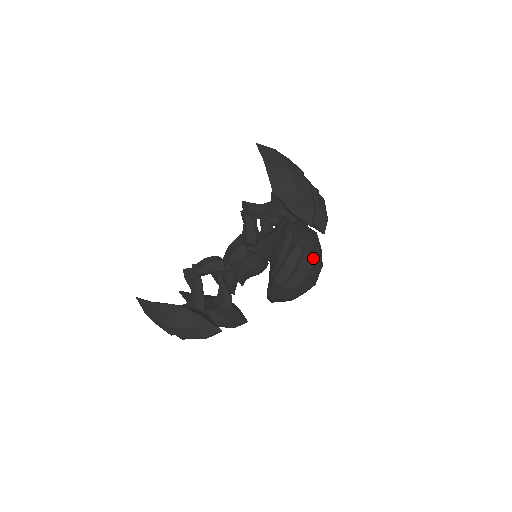
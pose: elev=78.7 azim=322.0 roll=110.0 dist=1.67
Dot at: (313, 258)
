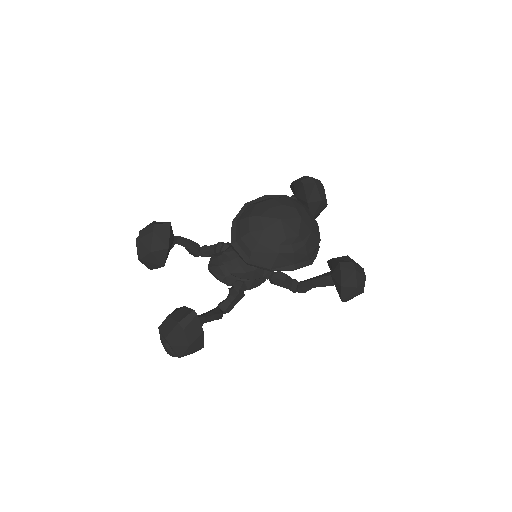
Dot at: (291, 198)
